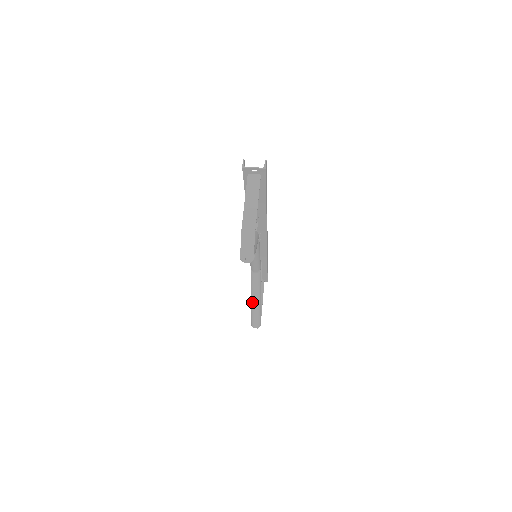
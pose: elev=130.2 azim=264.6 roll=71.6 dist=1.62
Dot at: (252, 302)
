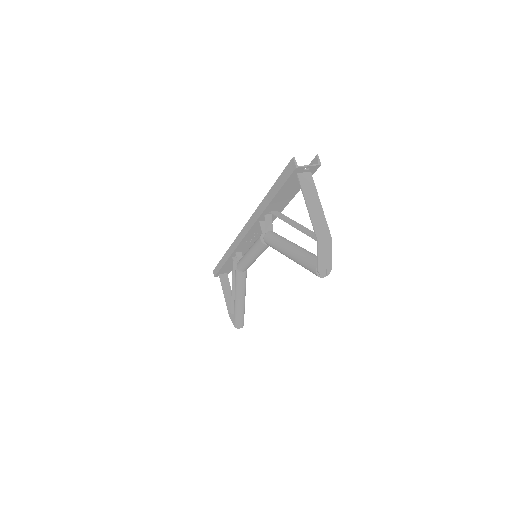
Dot at: (237, 303)
